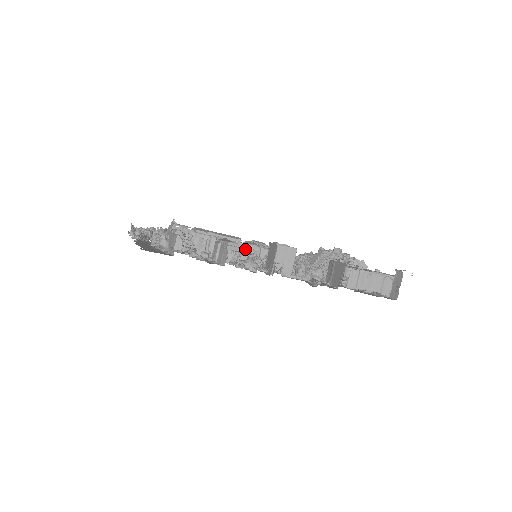
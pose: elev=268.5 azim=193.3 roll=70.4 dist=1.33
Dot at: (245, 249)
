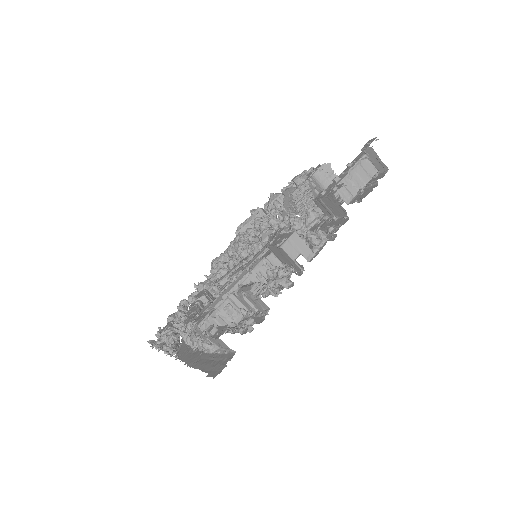
Dot at: (258, 273)
